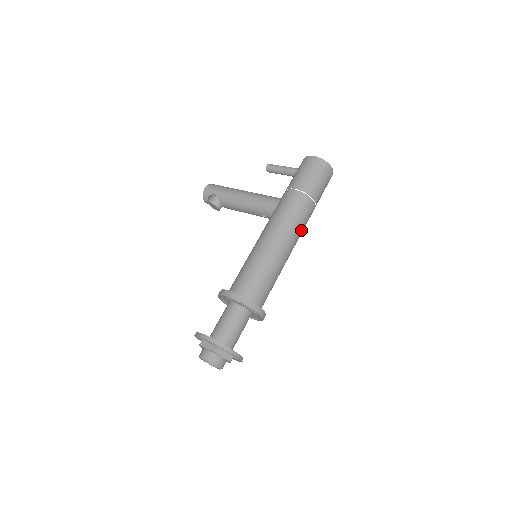
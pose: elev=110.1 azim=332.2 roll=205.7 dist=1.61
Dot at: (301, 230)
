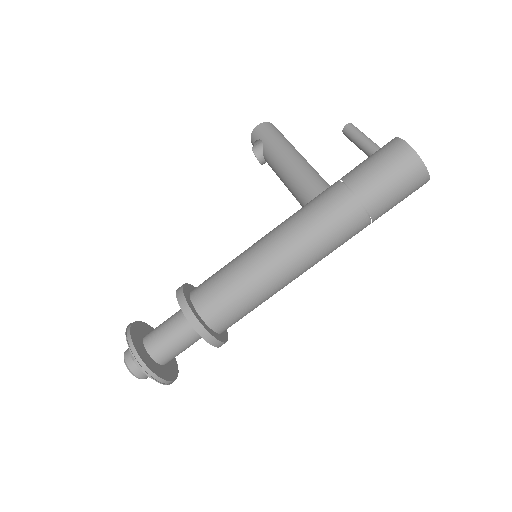
Dot at: (328, 250)
